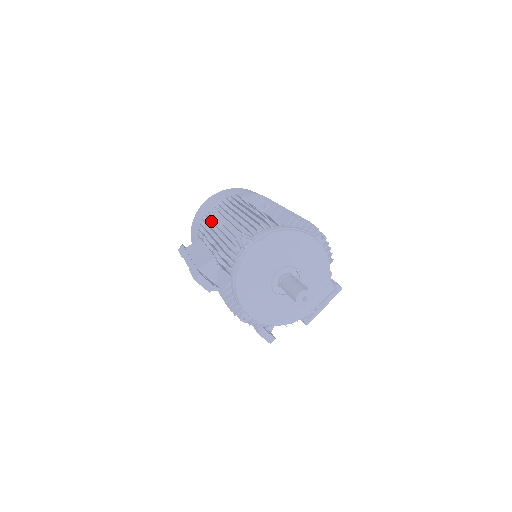
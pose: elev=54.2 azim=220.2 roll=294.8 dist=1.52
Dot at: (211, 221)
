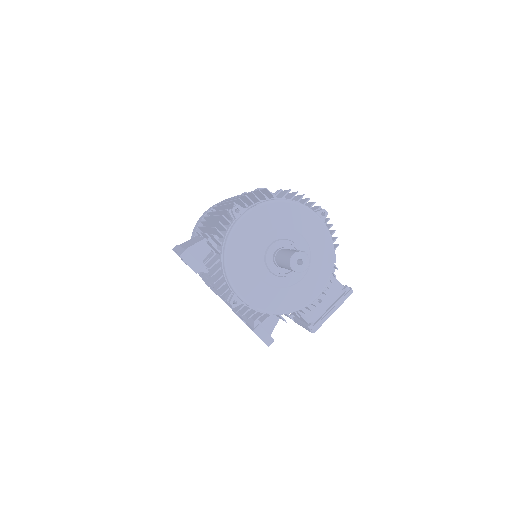
Dot at: occluded
